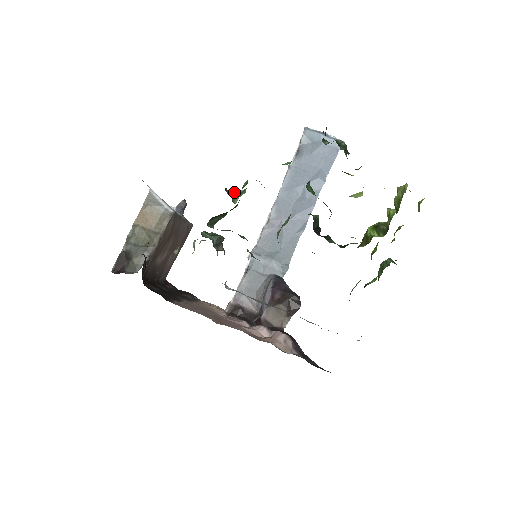
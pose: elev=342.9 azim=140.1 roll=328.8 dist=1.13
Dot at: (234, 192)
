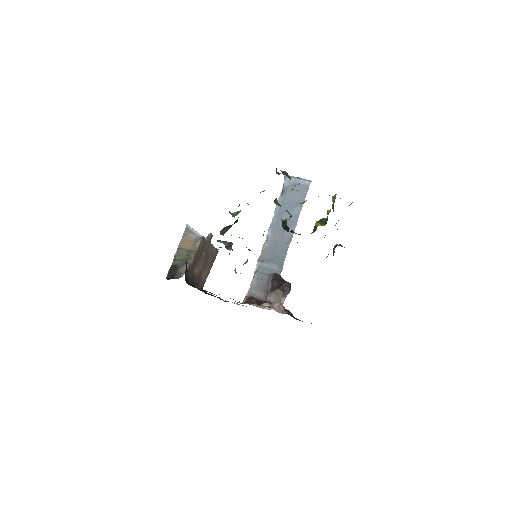
Dot at: (234, 213)
